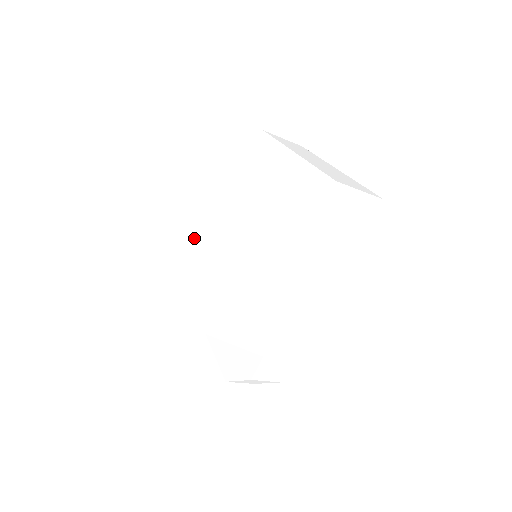
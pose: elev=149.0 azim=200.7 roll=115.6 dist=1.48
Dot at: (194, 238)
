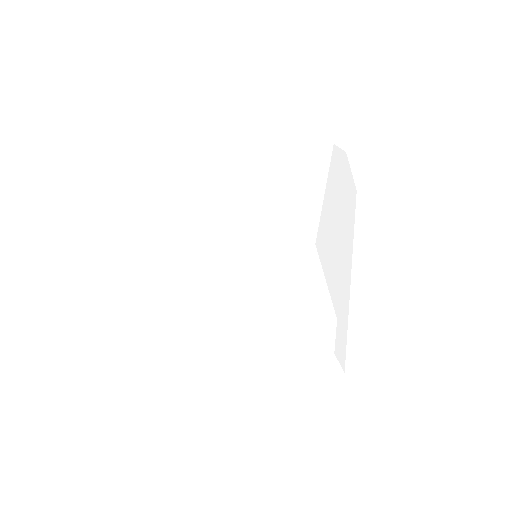
Dot at: (205, 220)
